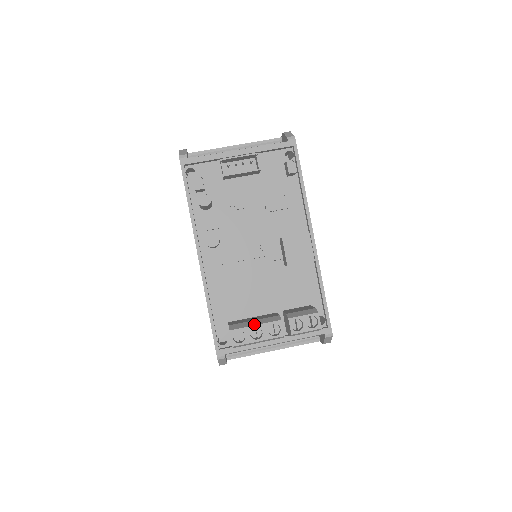
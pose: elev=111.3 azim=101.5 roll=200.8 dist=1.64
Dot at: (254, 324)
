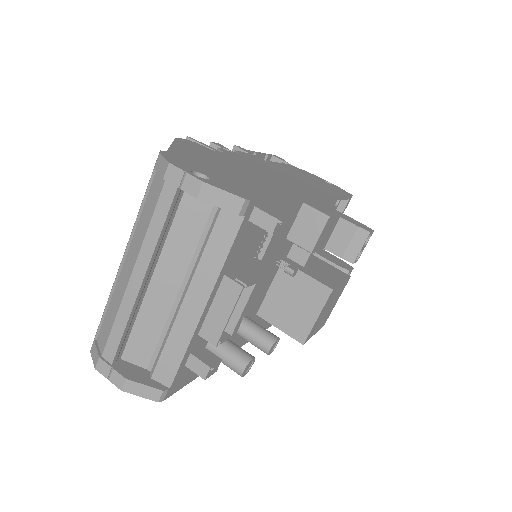
Dot at: occluded
